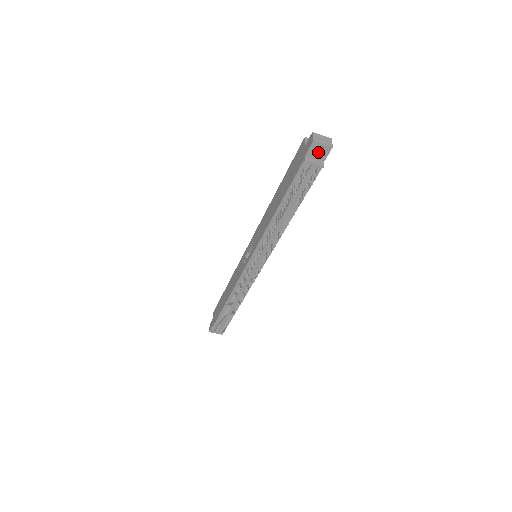
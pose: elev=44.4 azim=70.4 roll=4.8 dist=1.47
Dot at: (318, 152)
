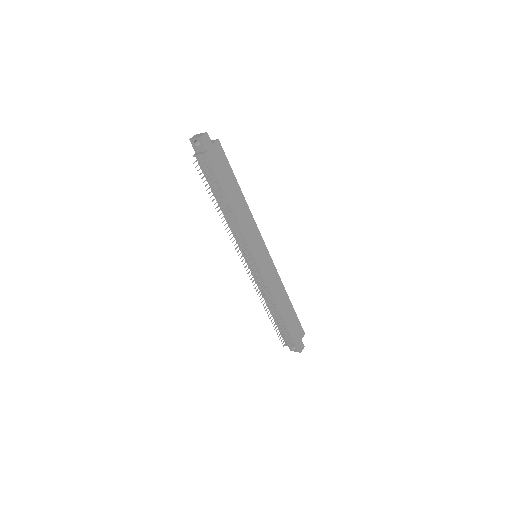
Dot at: (200, 146)
